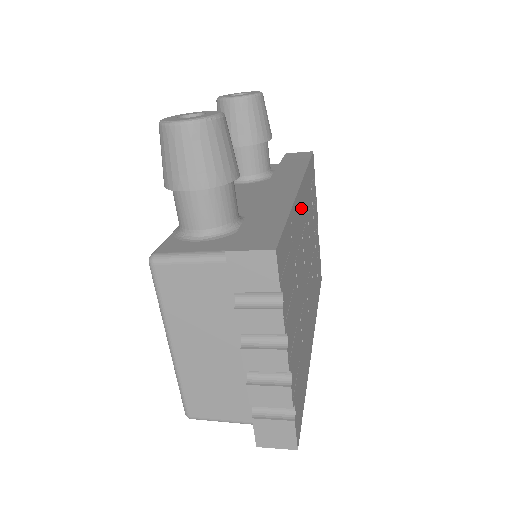
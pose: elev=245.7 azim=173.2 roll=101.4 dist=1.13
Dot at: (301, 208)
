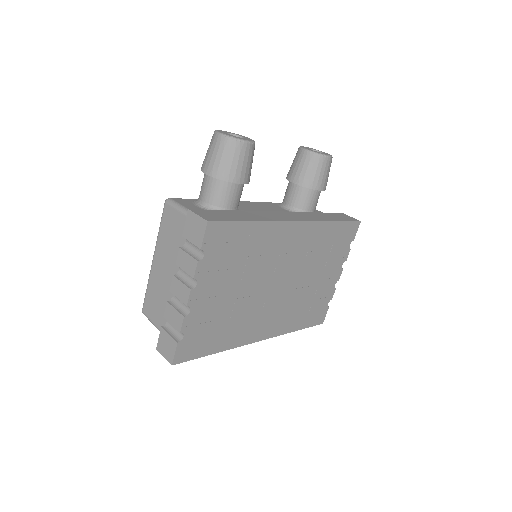
Dot at: (291, 236)
